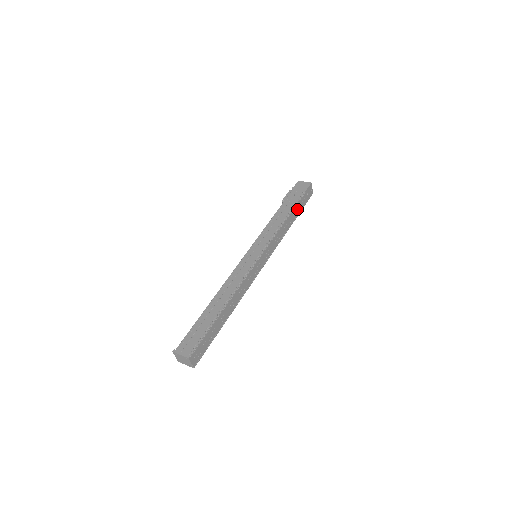
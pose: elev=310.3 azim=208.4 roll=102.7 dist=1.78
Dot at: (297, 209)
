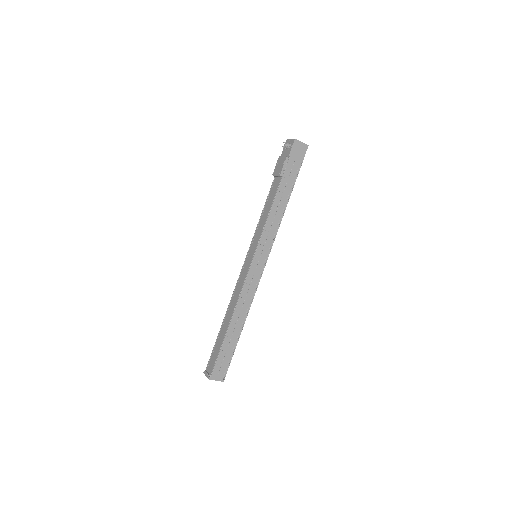
Dot at: occluded
